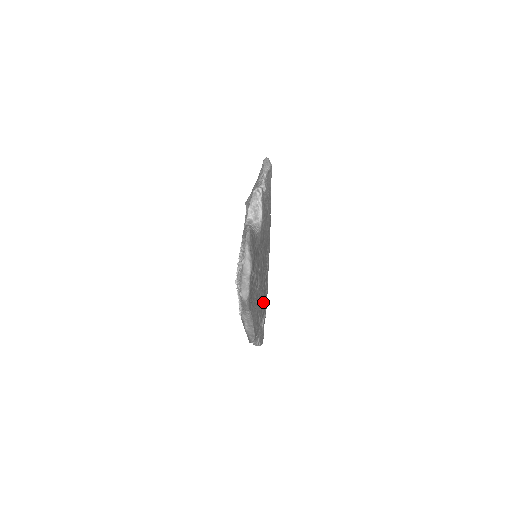
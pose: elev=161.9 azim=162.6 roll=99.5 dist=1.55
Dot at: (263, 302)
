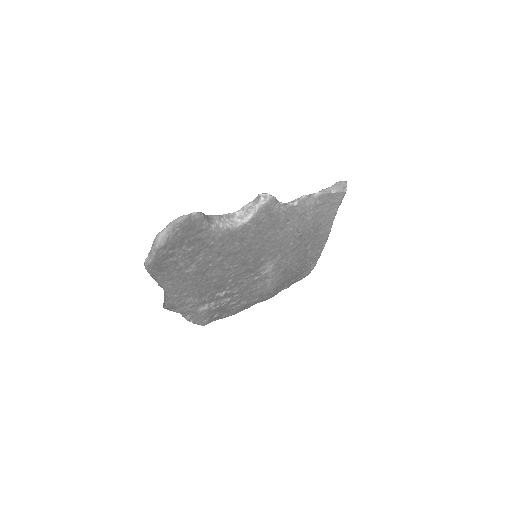
Dot at: (211, 291)
